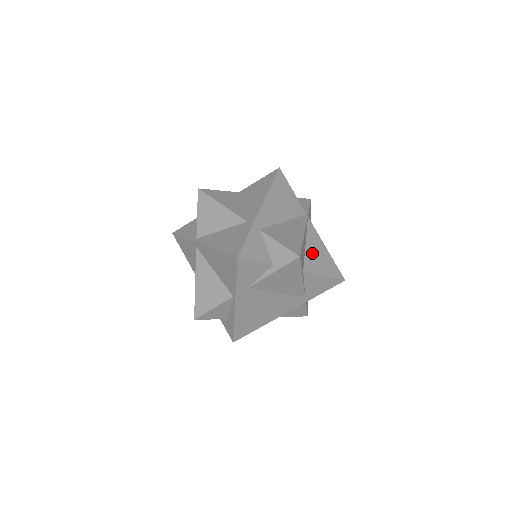
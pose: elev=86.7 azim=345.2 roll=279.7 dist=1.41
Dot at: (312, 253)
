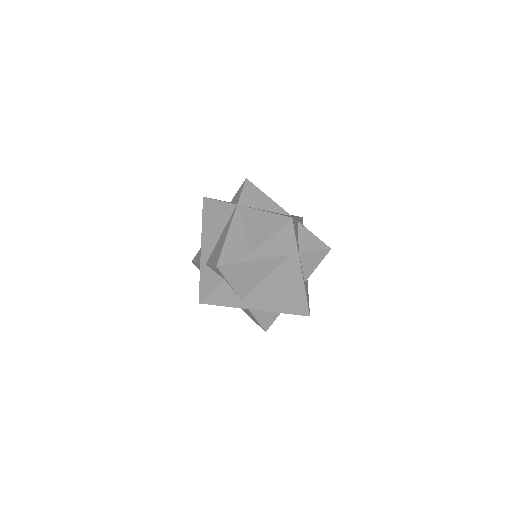
Dot at: (252, 231)
